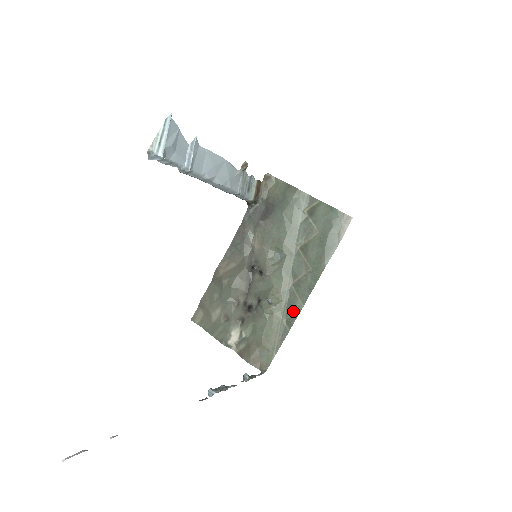
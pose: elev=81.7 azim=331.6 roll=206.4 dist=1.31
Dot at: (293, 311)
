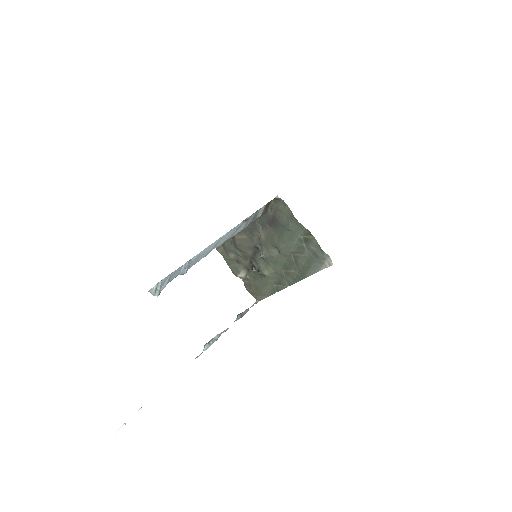
Dot at: (281, 285)
